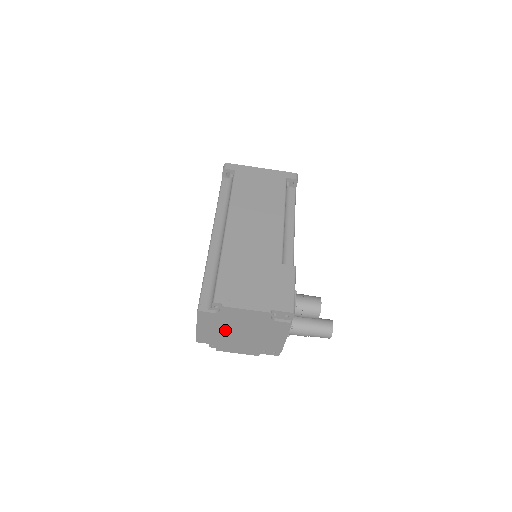
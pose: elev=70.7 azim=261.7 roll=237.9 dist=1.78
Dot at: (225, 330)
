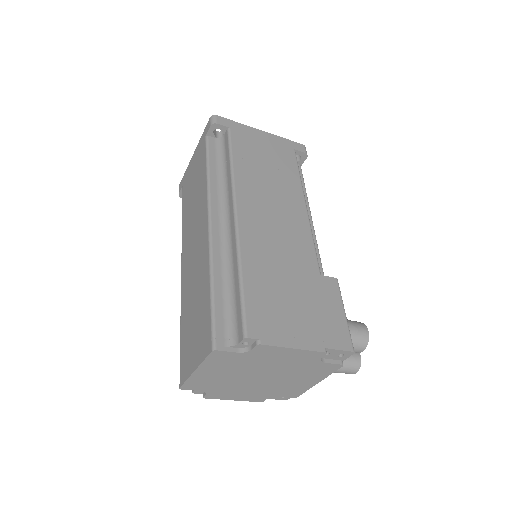
Dot at: (238, 374)
